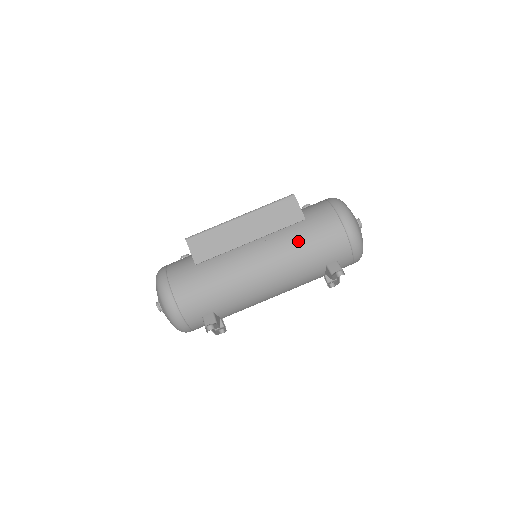
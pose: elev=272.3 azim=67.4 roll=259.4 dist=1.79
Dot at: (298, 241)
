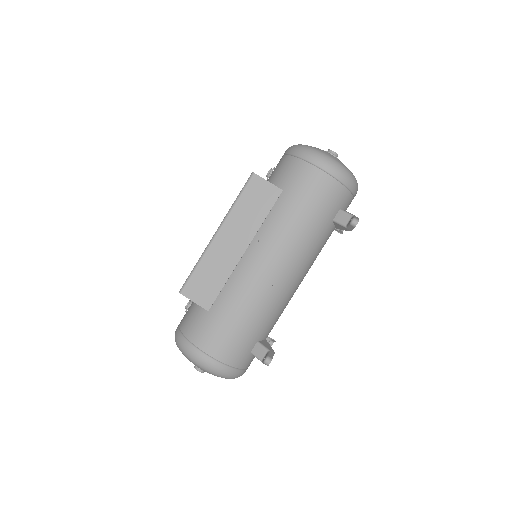
Dot at: (292, 218)
